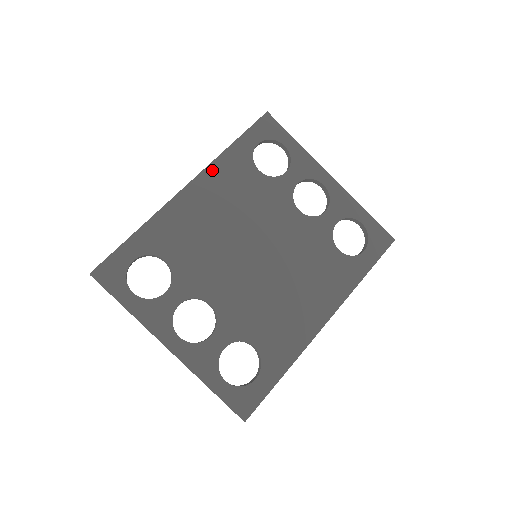
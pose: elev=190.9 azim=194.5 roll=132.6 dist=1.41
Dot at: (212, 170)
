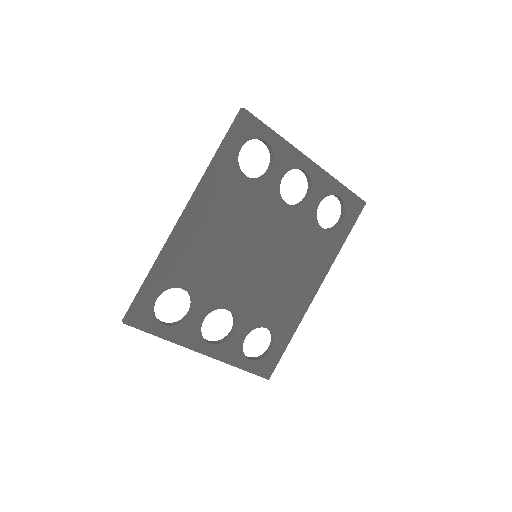
Dot at: (204, 191)
